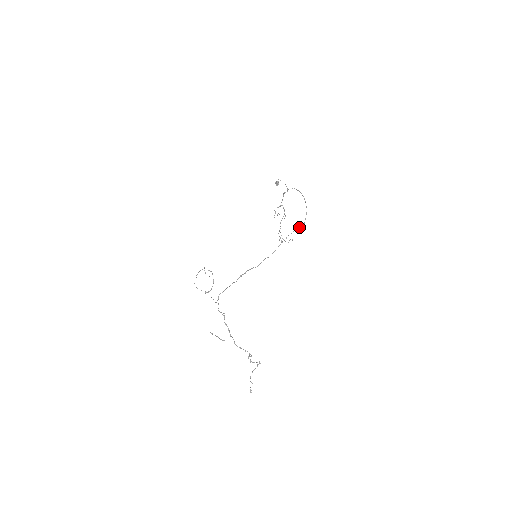
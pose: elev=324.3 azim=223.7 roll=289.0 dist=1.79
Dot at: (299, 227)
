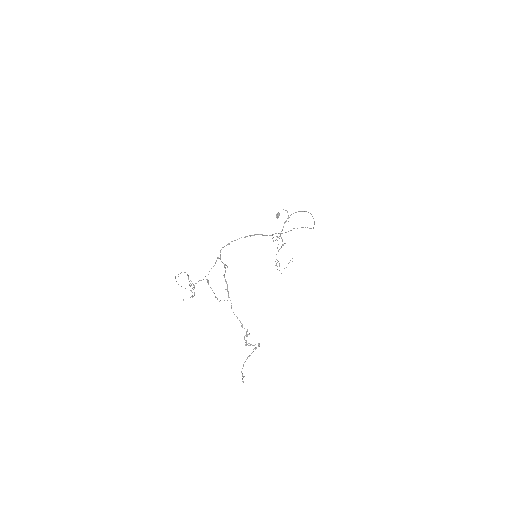
Dot at: occluded
